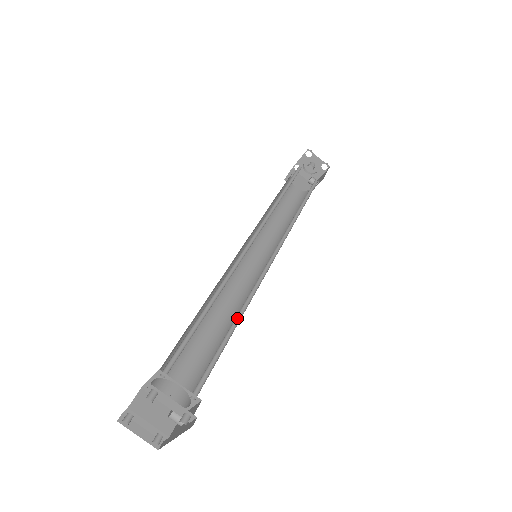
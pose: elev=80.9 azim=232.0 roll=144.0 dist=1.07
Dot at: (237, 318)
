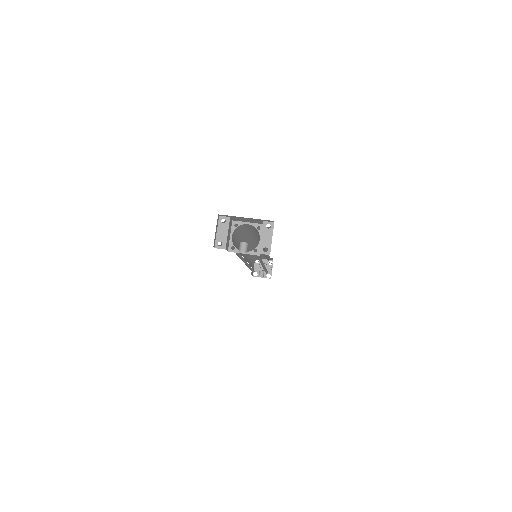
Dot at: occluded
